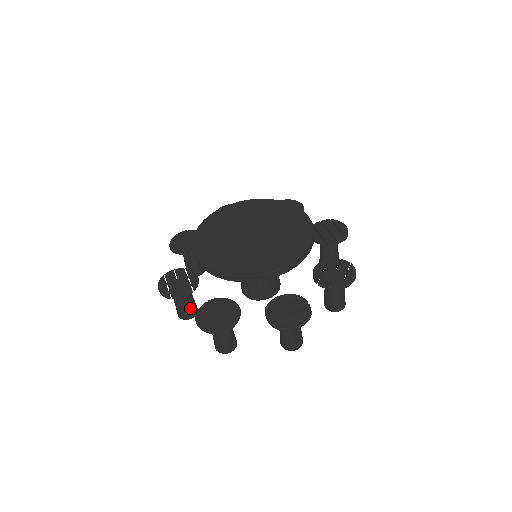
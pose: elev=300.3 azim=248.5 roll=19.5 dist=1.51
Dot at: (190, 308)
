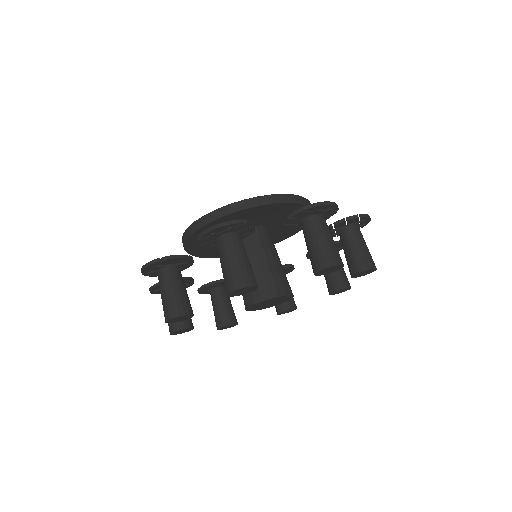
Dot at: (184, 298)
